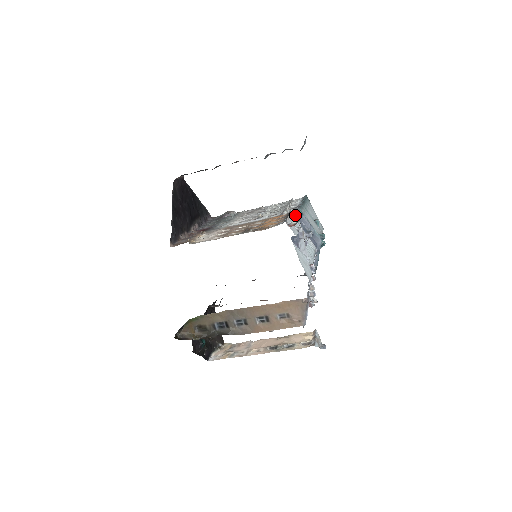
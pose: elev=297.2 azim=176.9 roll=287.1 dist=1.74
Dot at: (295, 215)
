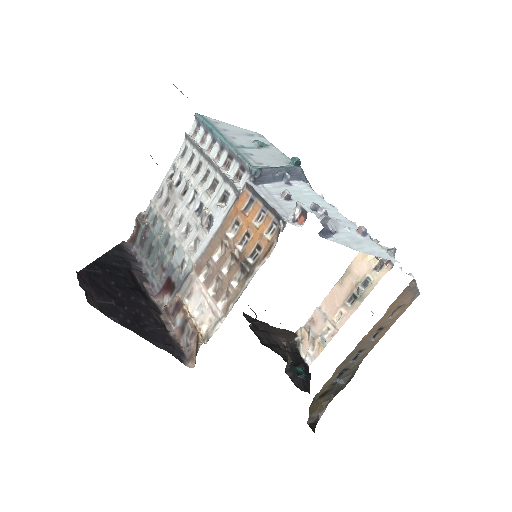
Dot at: (255, 180)
